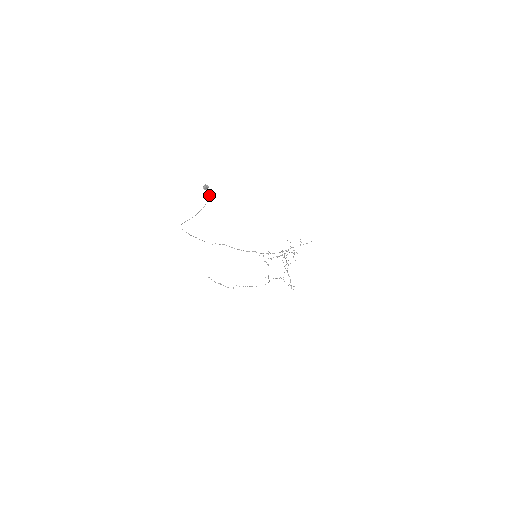
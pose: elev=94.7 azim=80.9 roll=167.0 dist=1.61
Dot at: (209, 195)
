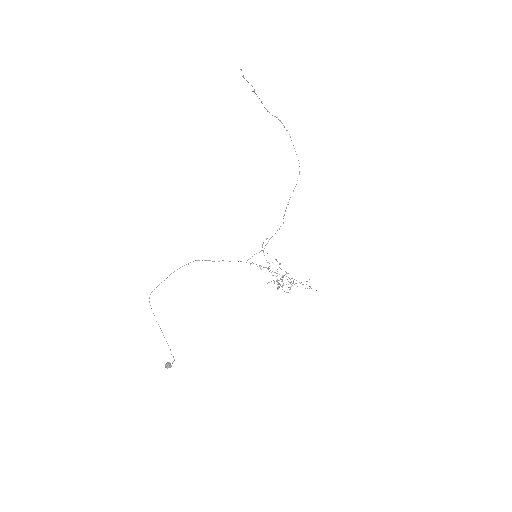
Dot at: occluded
